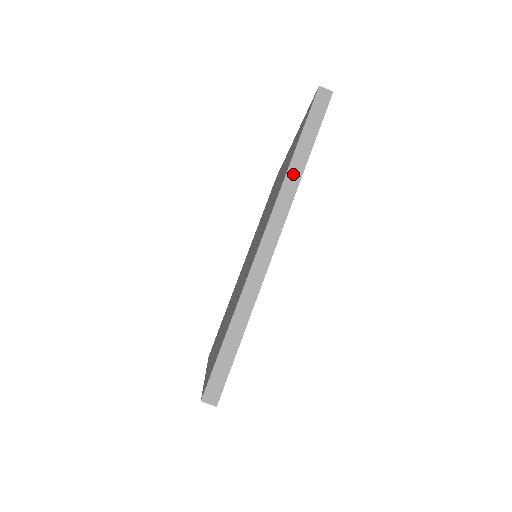
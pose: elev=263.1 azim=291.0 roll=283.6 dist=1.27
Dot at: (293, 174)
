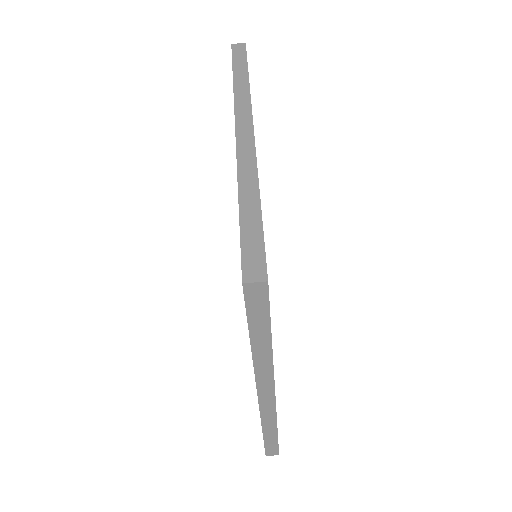
Dot at: (261, 359)
